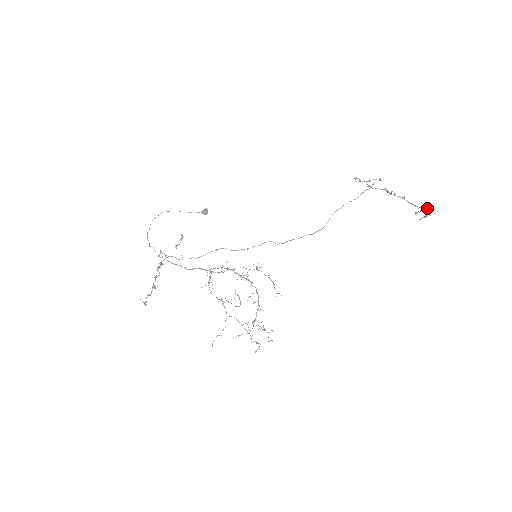
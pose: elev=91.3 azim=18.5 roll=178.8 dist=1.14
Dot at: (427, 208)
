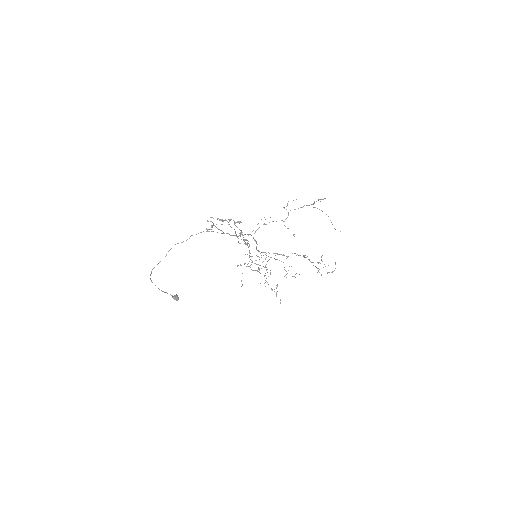
Dot at: (276, 292)
